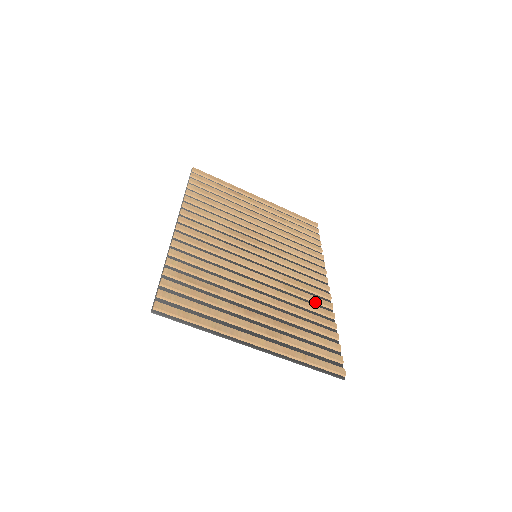
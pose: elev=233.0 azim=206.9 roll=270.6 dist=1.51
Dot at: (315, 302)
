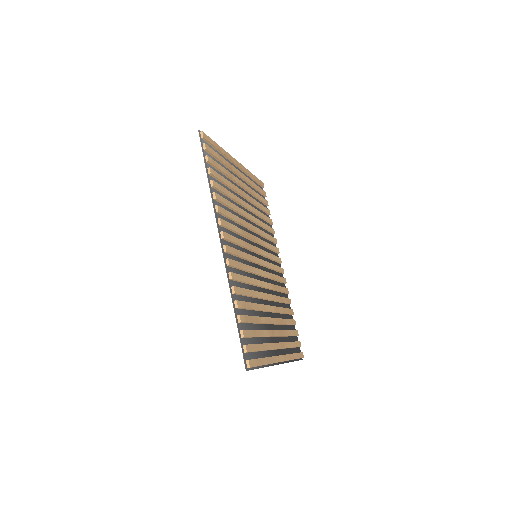
Dot at: (283, 292)
